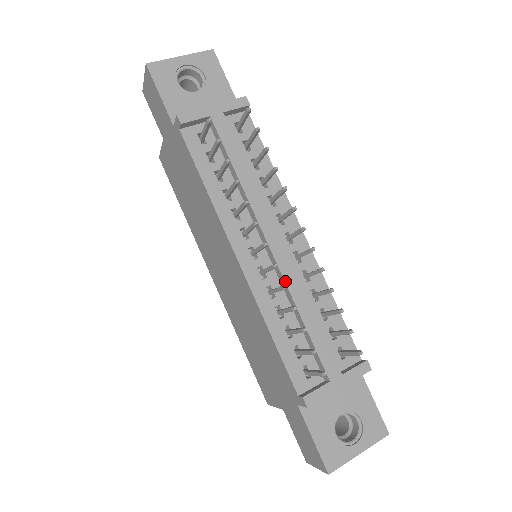
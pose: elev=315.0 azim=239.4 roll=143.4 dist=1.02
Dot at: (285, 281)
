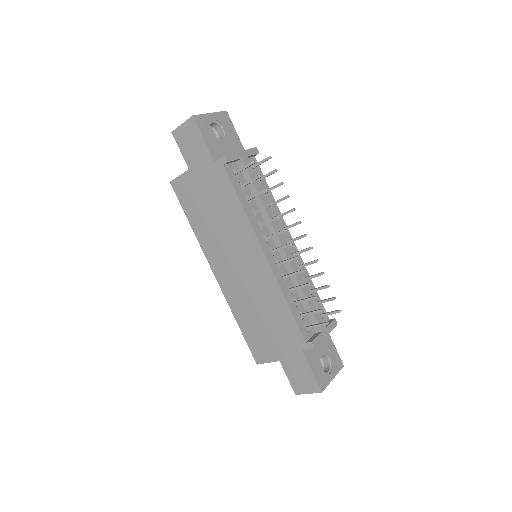
Dot at: (293, 269)
